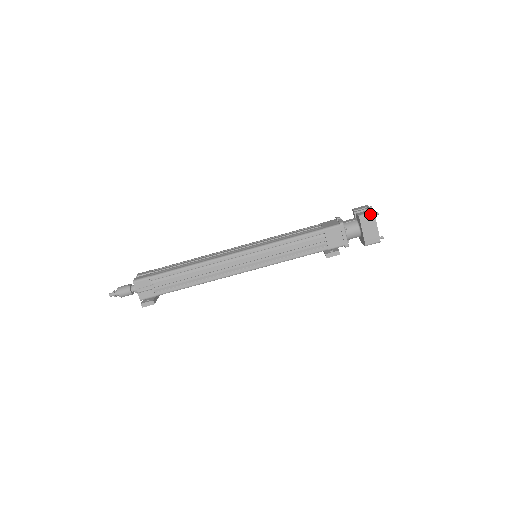
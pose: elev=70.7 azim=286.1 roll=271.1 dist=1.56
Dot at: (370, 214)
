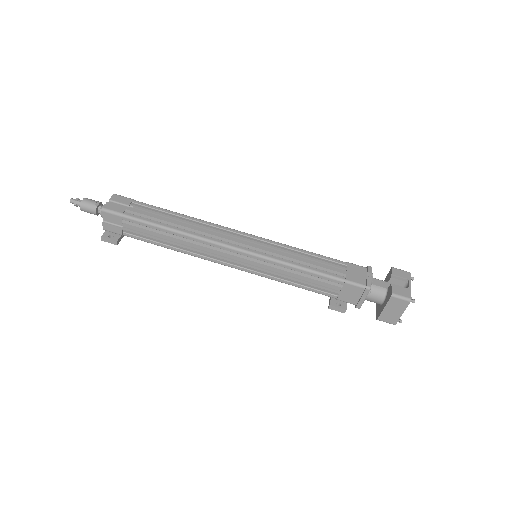
Dot at: (405, 300)
